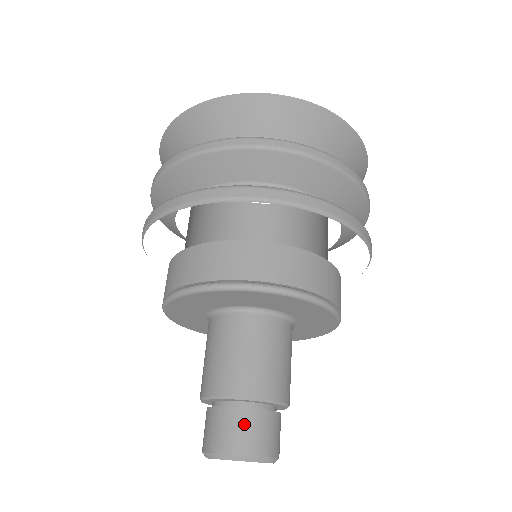
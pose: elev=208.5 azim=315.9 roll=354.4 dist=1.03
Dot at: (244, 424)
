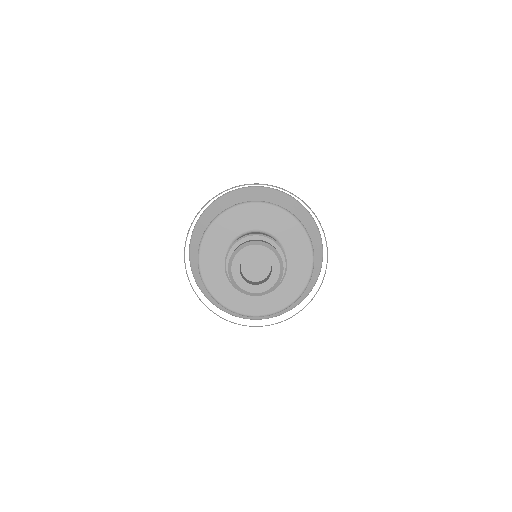
Dot at: occluded
